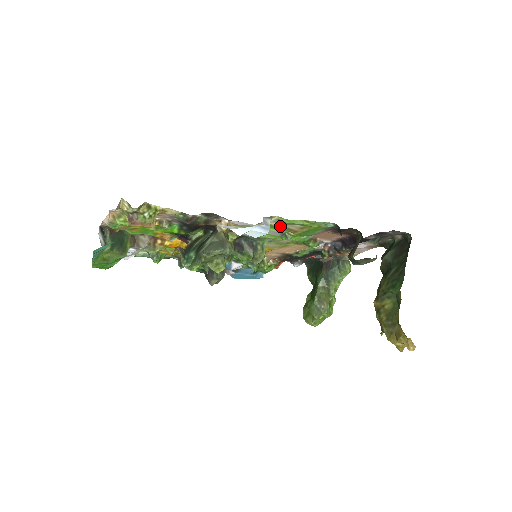
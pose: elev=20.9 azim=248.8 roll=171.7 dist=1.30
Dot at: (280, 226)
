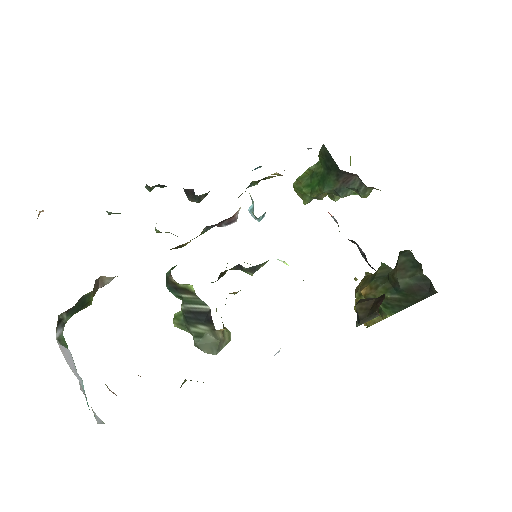
Dot at: occluded
